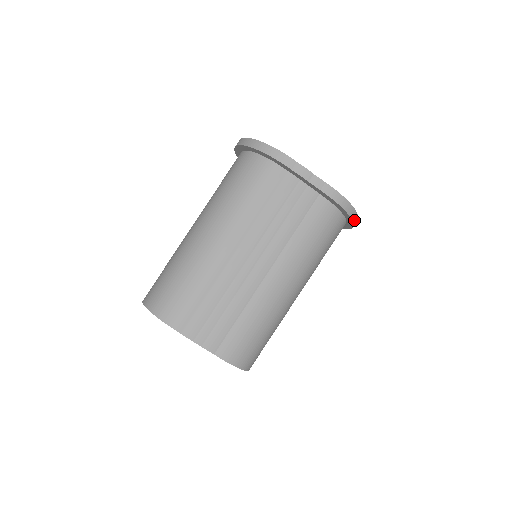
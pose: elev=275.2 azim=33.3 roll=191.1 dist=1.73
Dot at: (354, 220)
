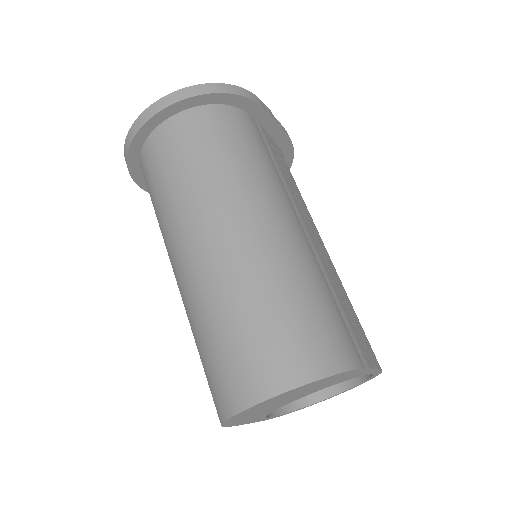
Dot at: occluded
